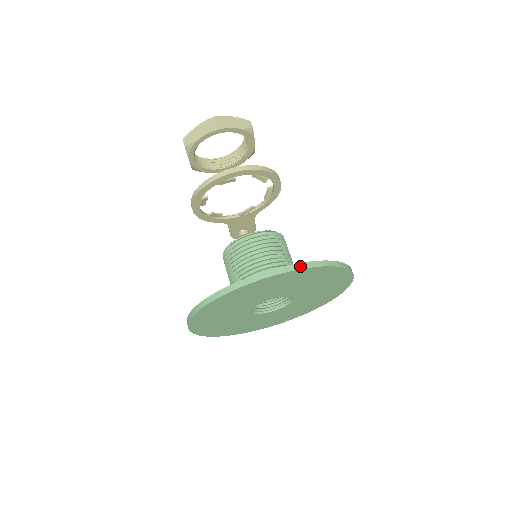
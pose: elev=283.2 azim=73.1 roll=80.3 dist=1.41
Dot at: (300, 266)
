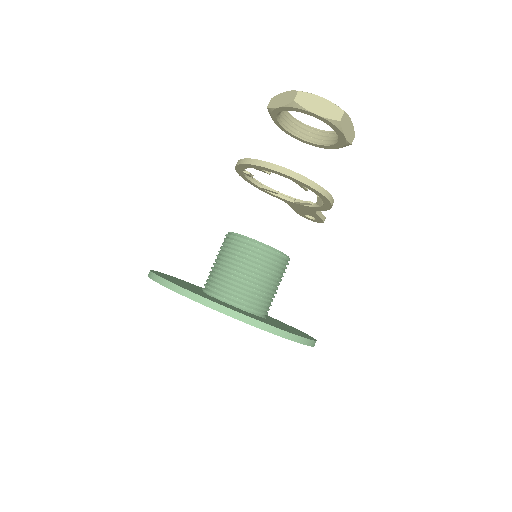
Dot at: (212, 305)
